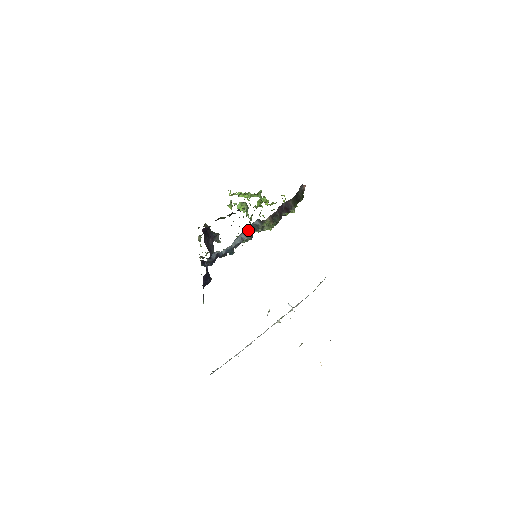
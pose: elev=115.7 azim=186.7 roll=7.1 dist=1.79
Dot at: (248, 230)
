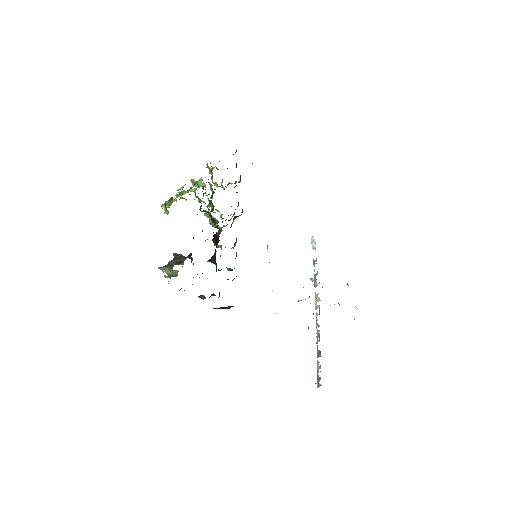
Dot at: occluded
